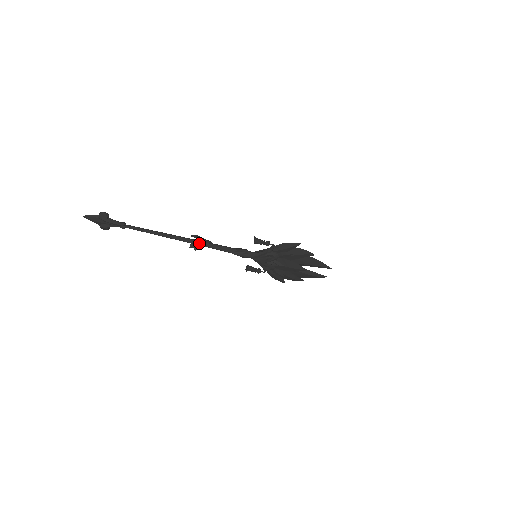
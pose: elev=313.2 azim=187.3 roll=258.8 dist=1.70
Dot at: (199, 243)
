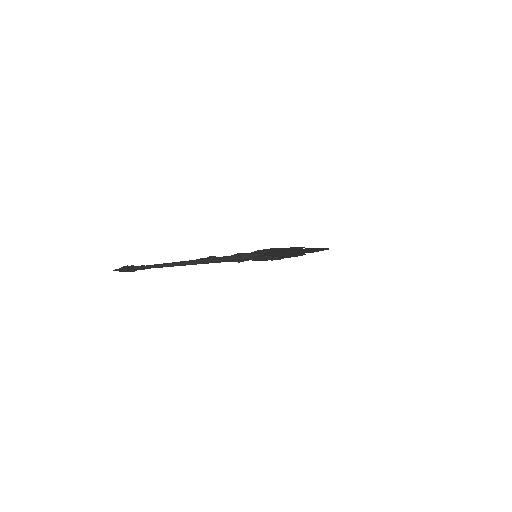
Dot at: (204, 263)
